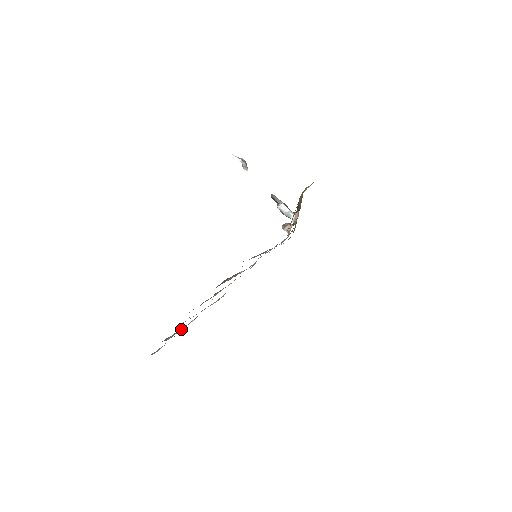
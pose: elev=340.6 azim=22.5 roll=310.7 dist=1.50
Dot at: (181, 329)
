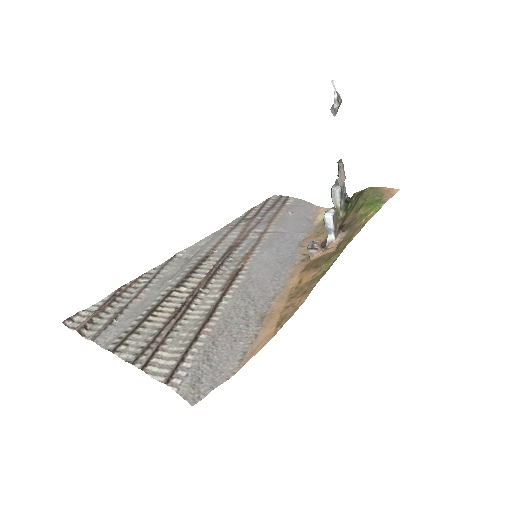
Dot at: (115, 304)
